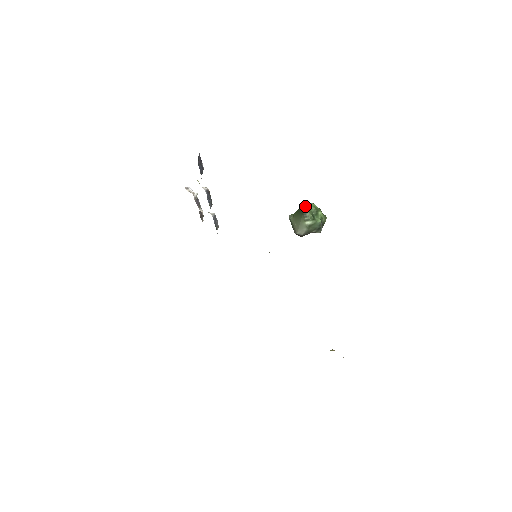
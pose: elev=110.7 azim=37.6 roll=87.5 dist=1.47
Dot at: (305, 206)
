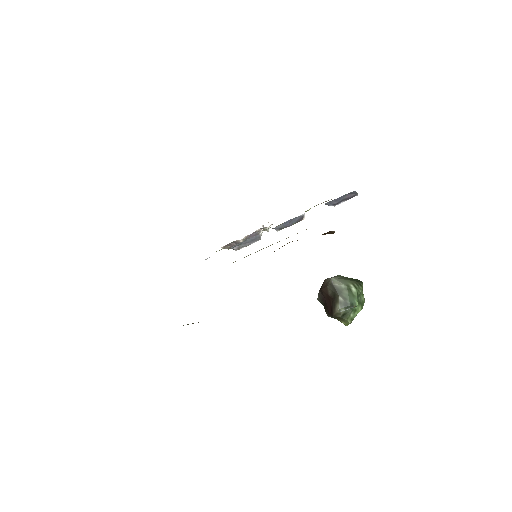
Dot at: occluded
